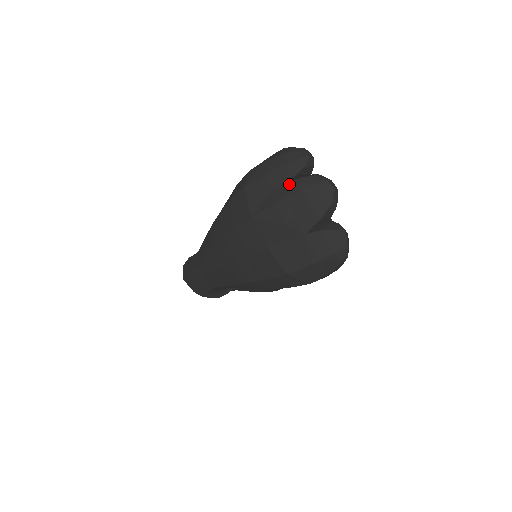
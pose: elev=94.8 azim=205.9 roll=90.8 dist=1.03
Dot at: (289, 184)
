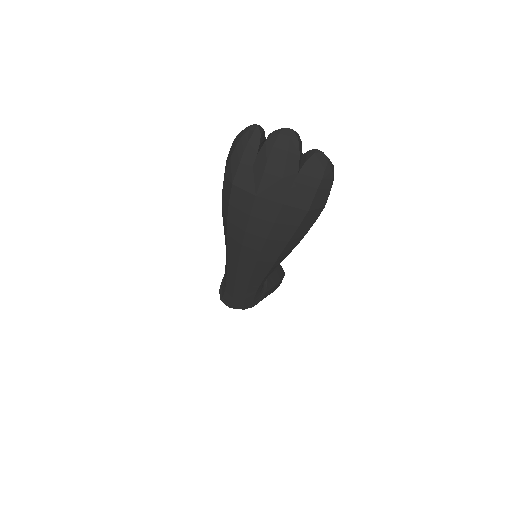
Dot at: (261, 152)
